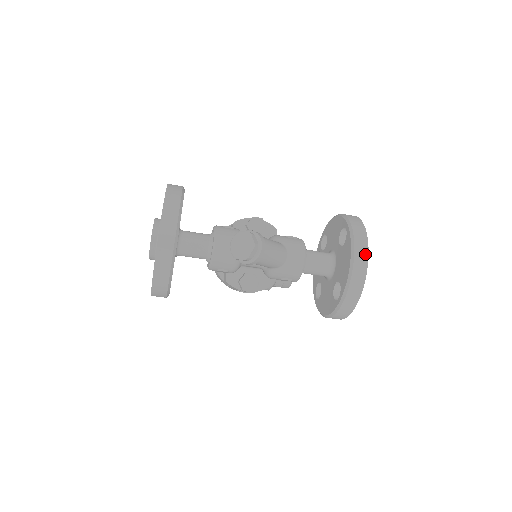
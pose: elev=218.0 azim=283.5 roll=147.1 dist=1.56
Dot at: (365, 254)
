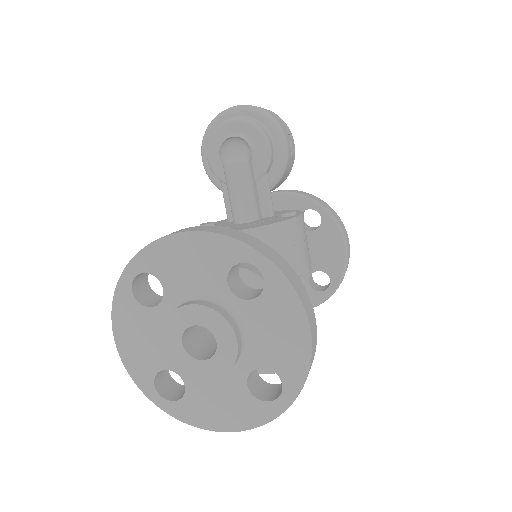
Dot at: occluded
